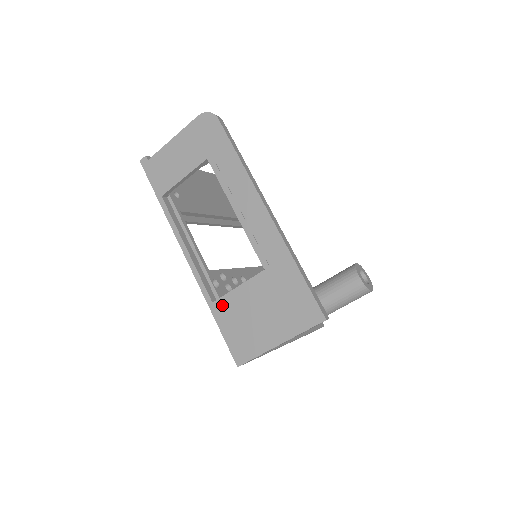
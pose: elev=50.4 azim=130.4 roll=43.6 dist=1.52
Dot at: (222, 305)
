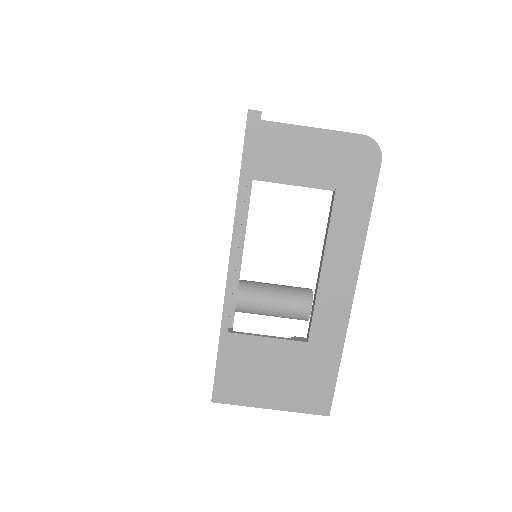
Dot at: (237, 342)
